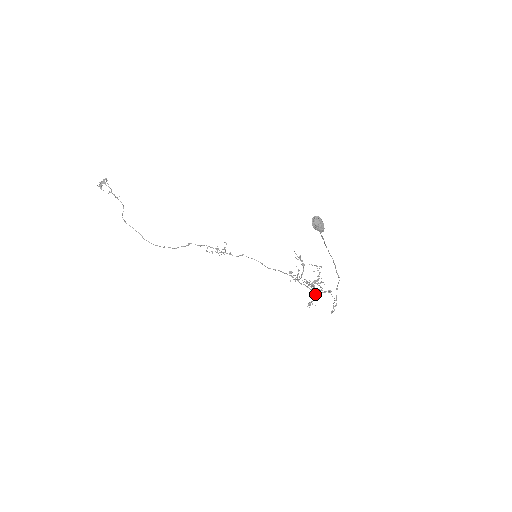
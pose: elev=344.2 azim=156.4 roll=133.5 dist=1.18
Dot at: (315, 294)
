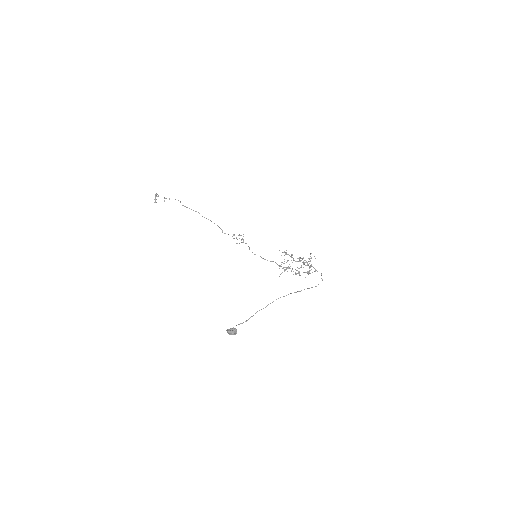
Dot at: (309, 267)
